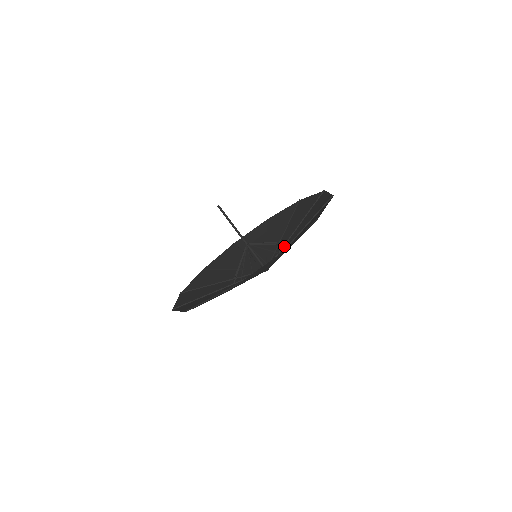
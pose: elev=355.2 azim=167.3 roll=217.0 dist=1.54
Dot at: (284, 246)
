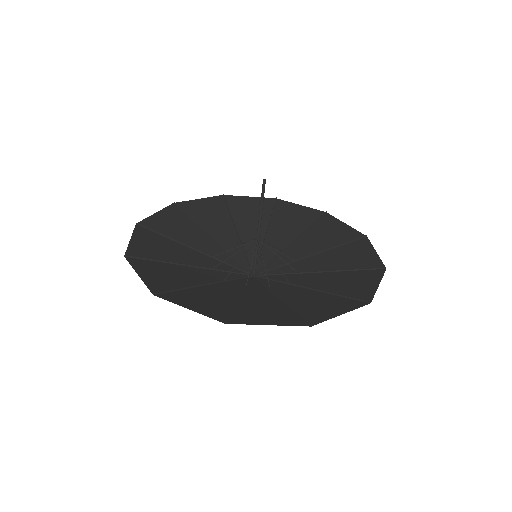
Dot at: (289, 264)
